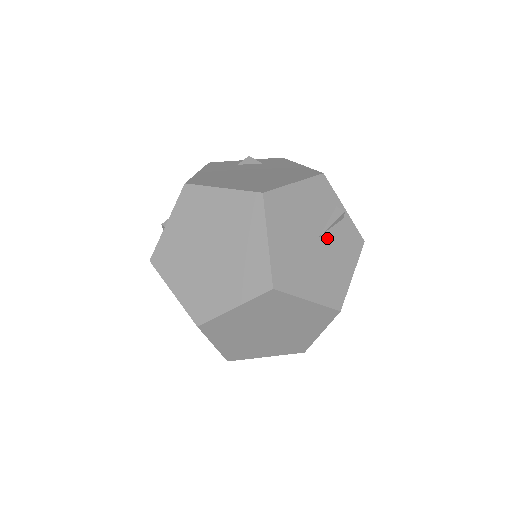
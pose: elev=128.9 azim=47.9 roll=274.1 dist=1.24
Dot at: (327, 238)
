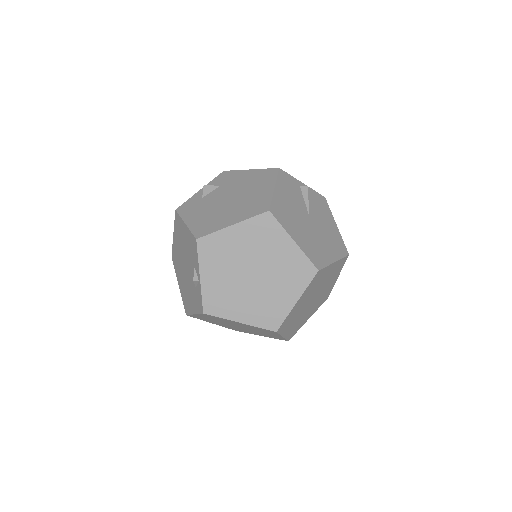
Dot at: (312, 212)
